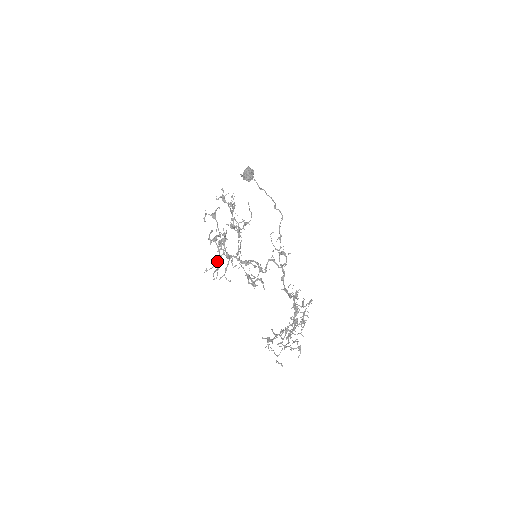
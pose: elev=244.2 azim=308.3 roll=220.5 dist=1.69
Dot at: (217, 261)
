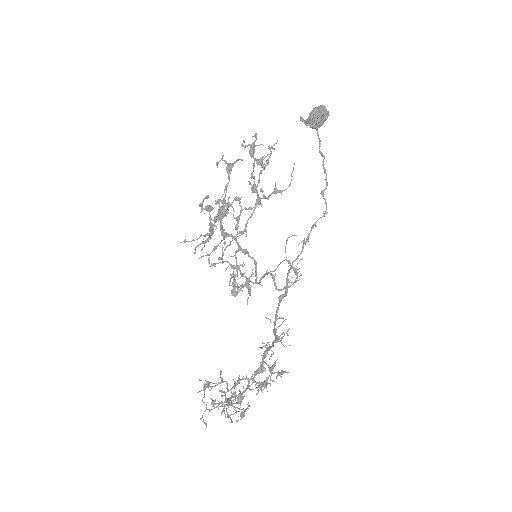
Dot at: (205, 234)
